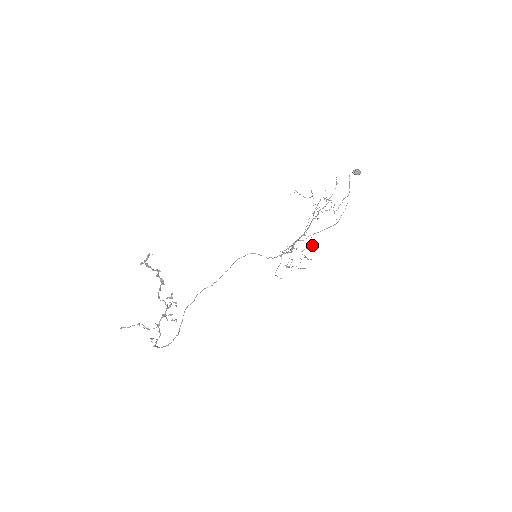
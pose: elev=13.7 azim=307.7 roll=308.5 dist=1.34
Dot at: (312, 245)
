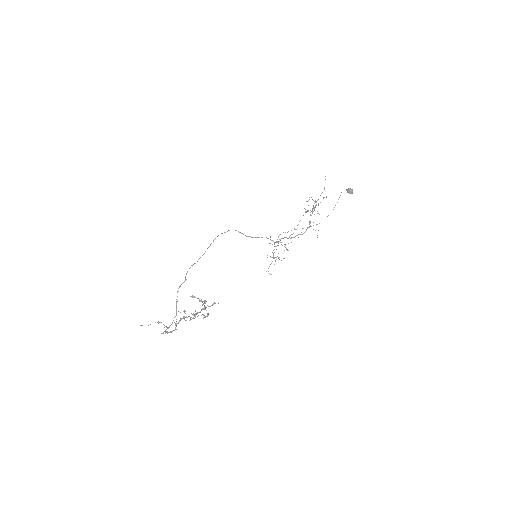
Dot at: occluded
